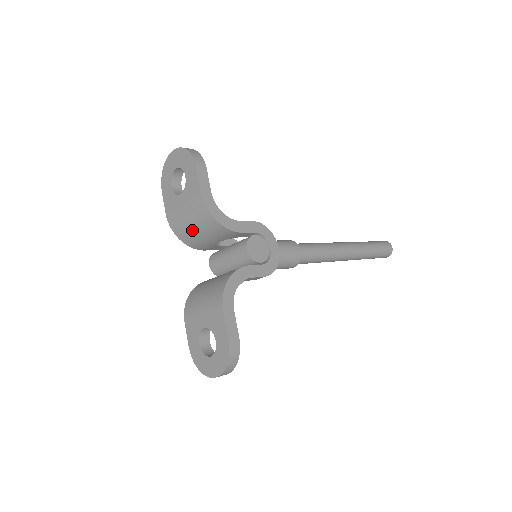
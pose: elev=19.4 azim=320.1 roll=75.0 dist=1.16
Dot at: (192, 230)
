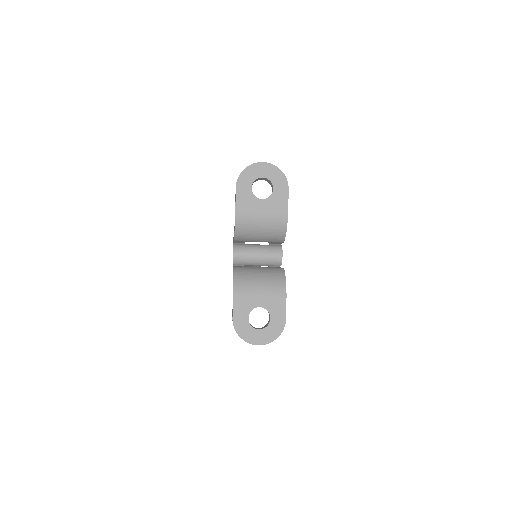
Dot at: (256, 228)
